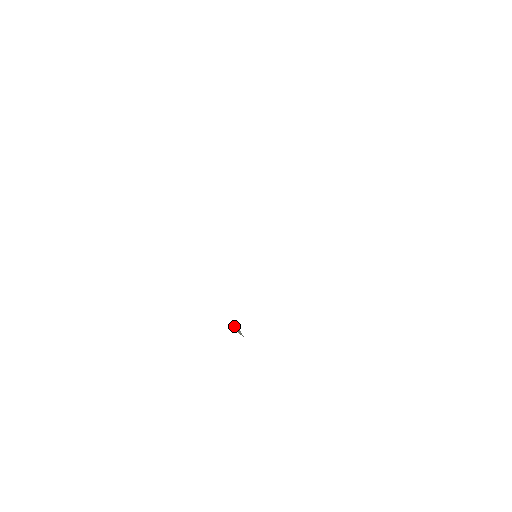
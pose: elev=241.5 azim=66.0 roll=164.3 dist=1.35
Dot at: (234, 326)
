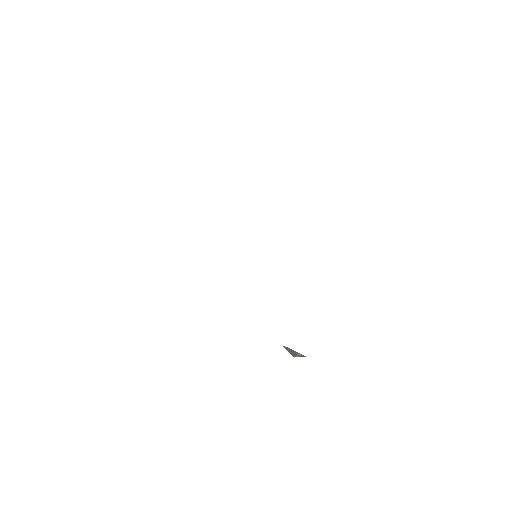
Dot at: occluded
